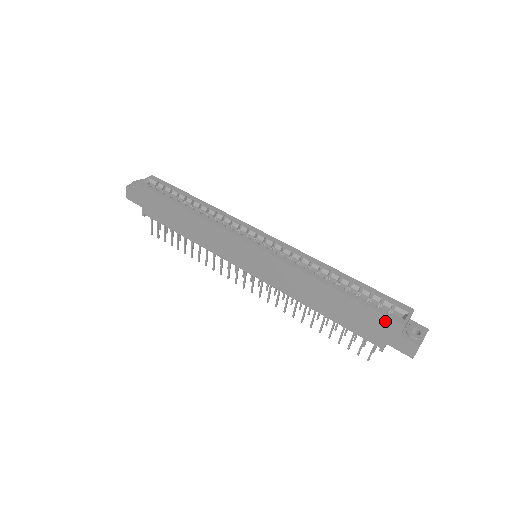
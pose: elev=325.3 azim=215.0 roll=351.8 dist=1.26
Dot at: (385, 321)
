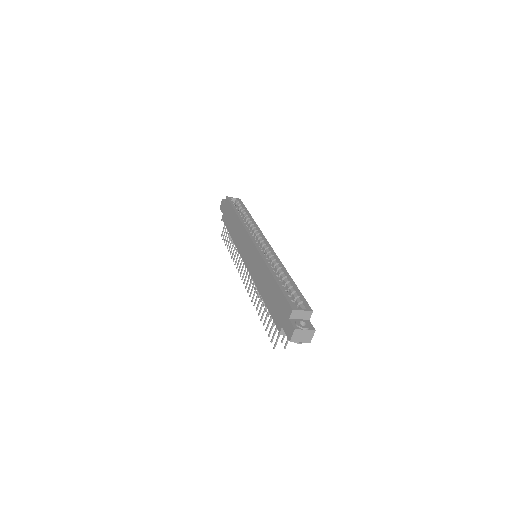
Dot at: (286, 305)
